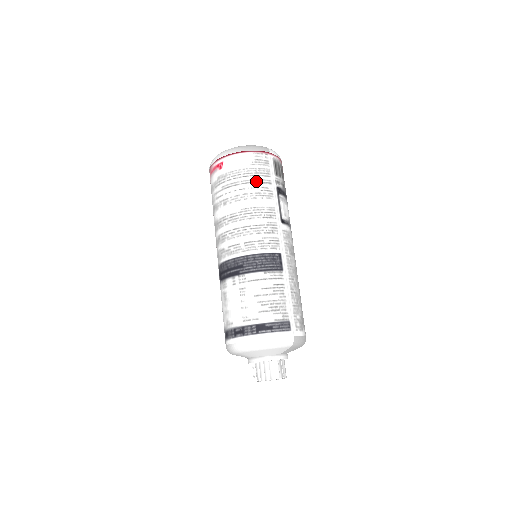
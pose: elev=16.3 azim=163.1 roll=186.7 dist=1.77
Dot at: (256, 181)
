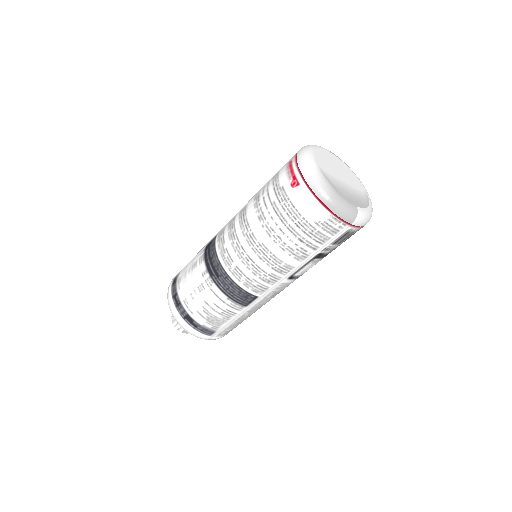
Dot at: (302, 239)
